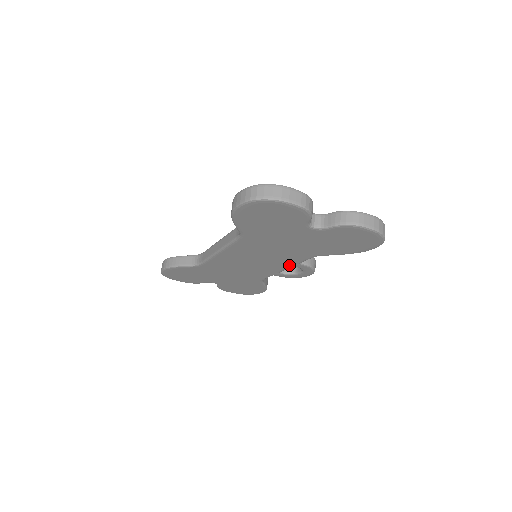
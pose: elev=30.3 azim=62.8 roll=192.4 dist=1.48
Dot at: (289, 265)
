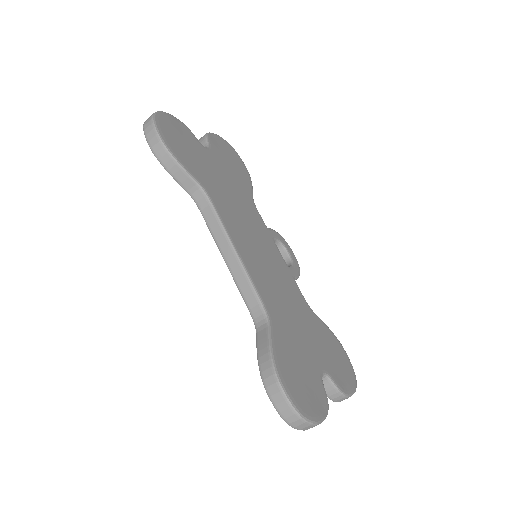
Dot at: occluded
